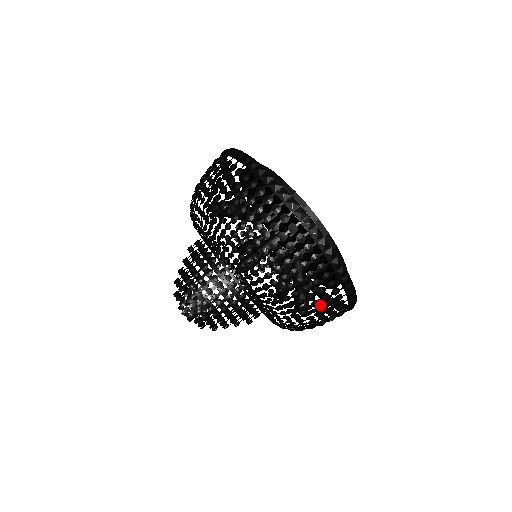
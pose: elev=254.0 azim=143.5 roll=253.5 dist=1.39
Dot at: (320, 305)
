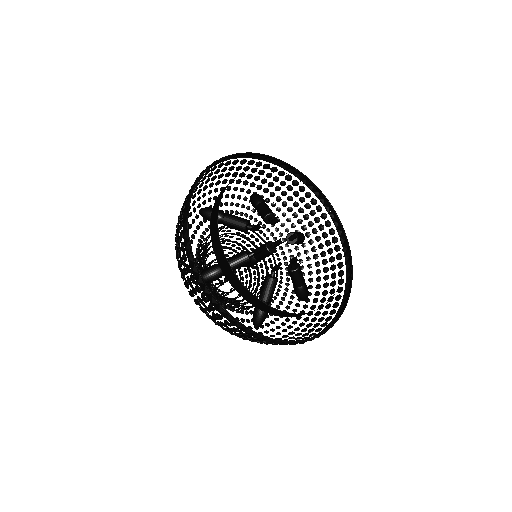
Dot at: (336, 248)
